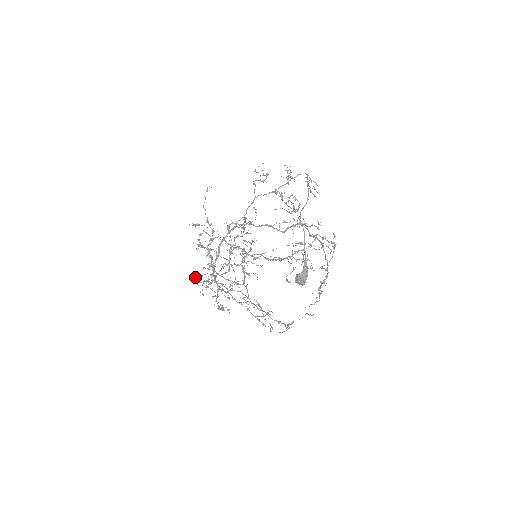
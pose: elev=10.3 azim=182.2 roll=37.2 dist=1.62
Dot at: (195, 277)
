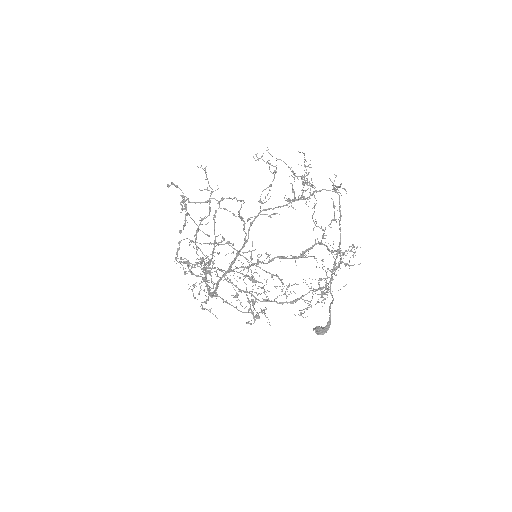
Dot at: (176, 260)
